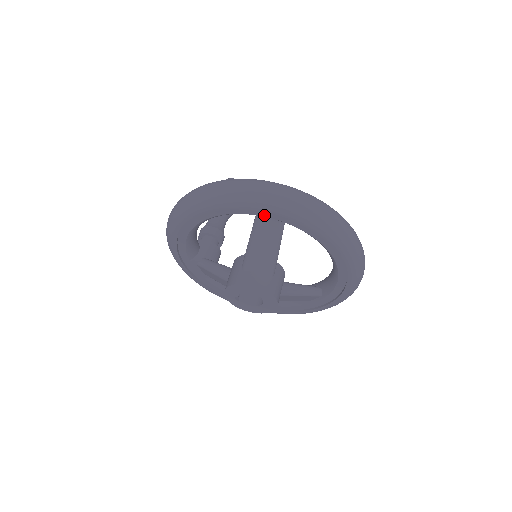
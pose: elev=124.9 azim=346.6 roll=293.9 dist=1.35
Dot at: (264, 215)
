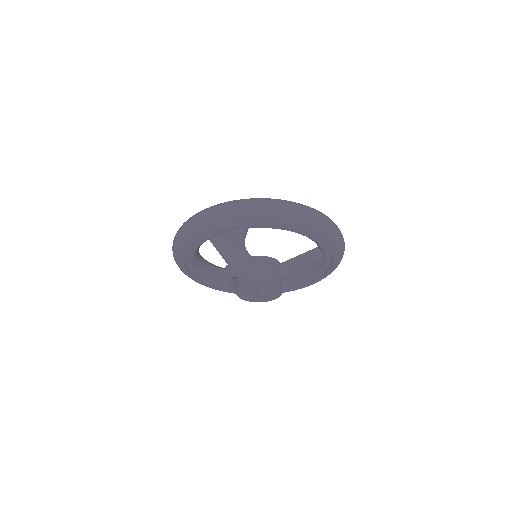
Dot at: (209, 238)
